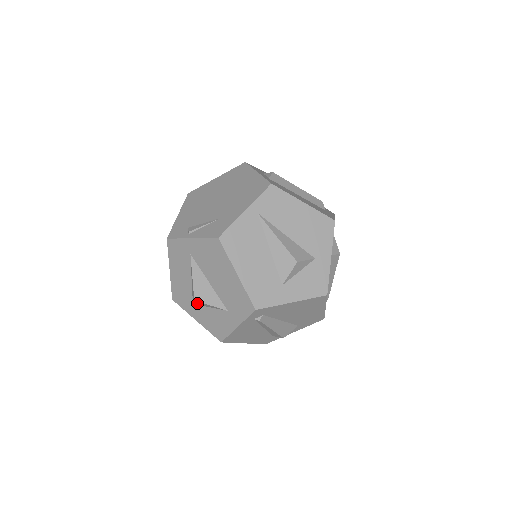
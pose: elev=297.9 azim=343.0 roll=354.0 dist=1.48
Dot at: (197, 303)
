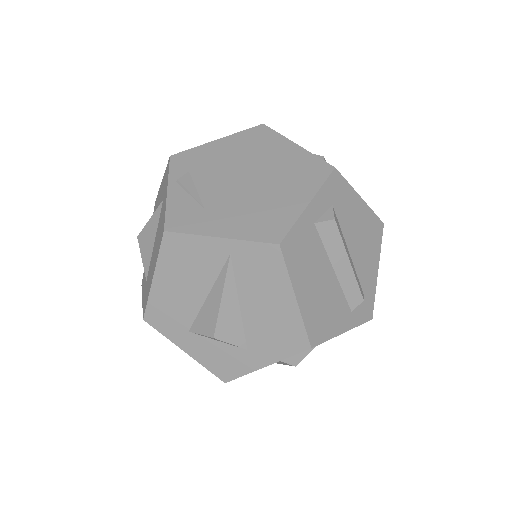
Dot at: occluded
